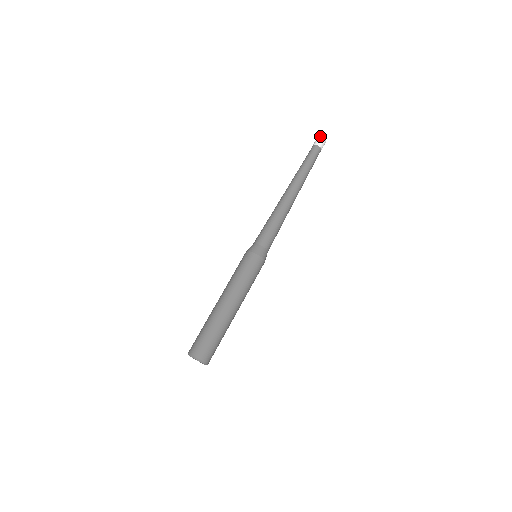
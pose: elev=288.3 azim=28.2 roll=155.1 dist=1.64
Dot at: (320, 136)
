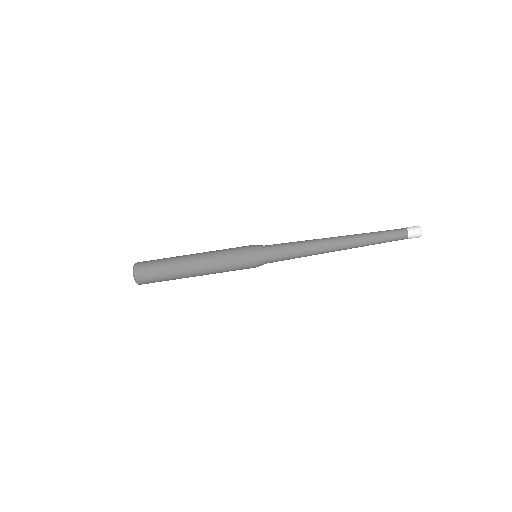
Dot at: occluded
